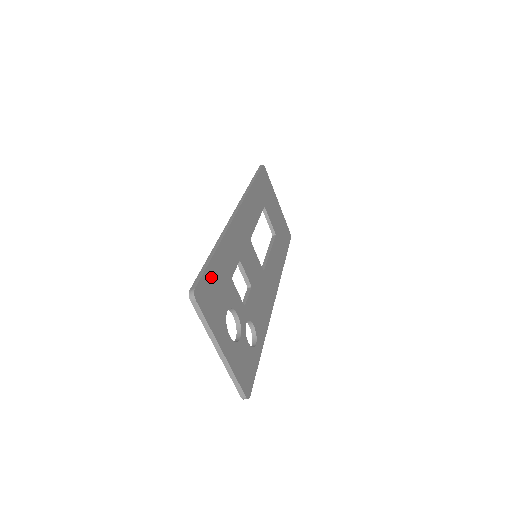
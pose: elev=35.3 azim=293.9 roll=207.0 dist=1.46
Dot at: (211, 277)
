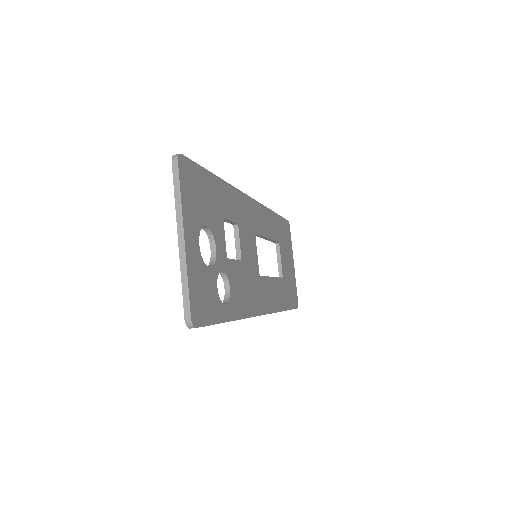
Dot at: (203, 179)
